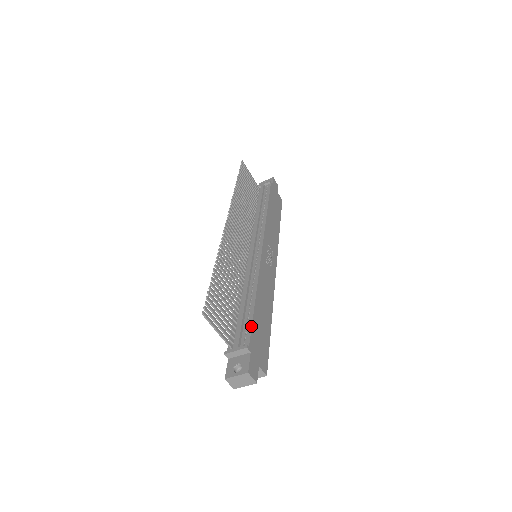
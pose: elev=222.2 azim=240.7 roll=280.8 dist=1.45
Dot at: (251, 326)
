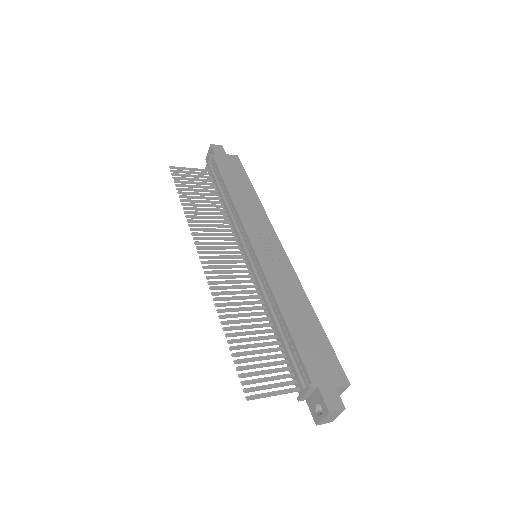
Dot at: (299, 356)
